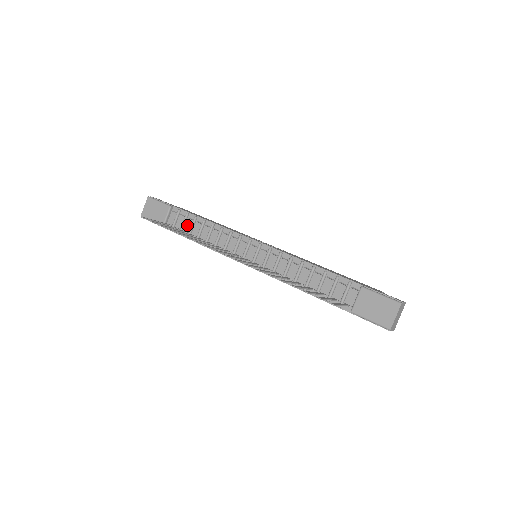
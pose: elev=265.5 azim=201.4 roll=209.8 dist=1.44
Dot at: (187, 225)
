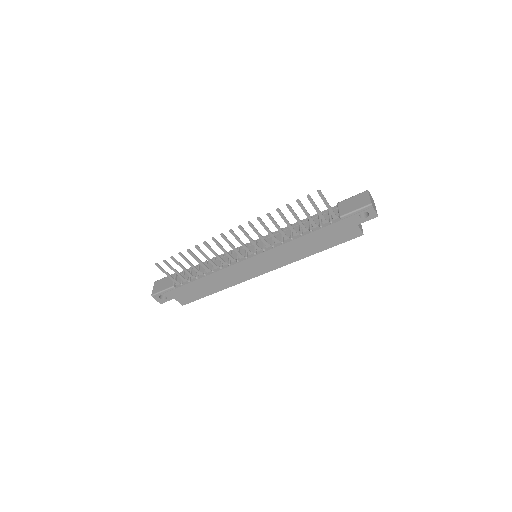
Dot at: (193, 274)
